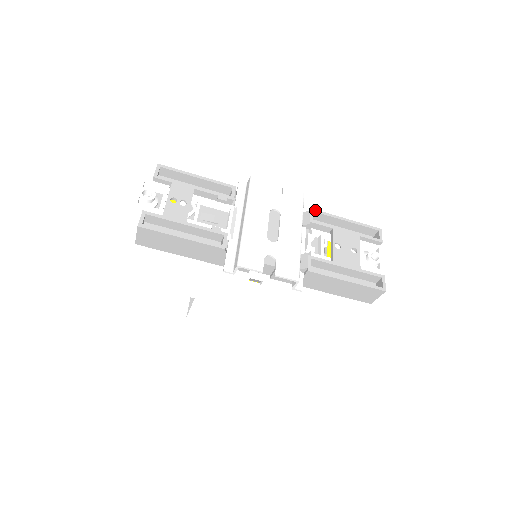
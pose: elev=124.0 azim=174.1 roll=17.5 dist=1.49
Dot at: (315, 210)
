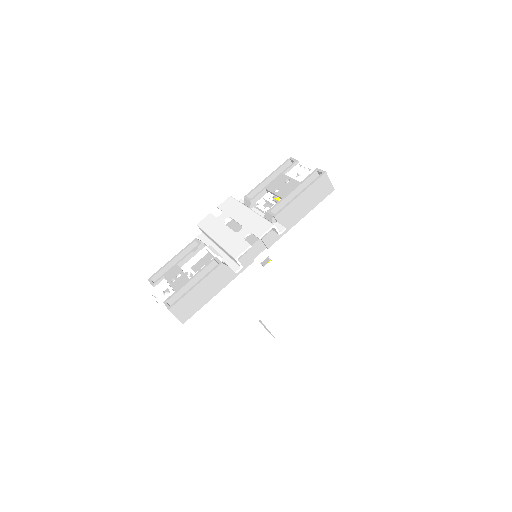
Dot at: (247, 195)
